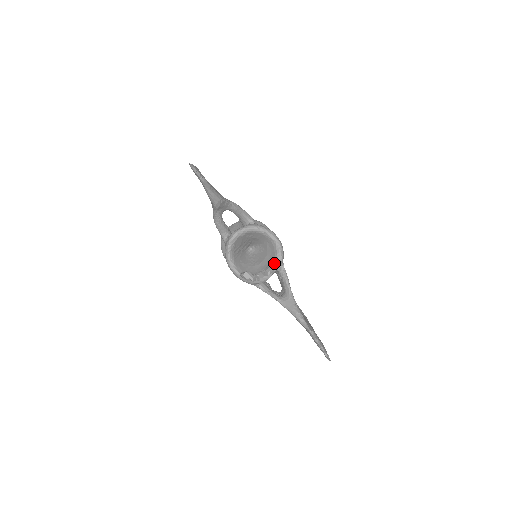
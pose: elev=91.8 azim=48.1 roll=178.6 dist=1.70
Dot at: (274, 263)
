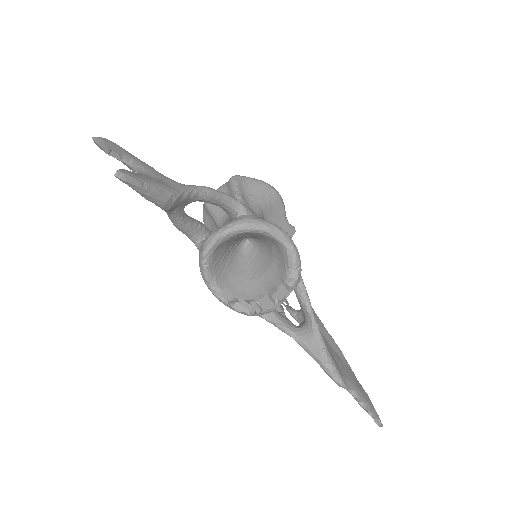
Dot at: (284, 283)
